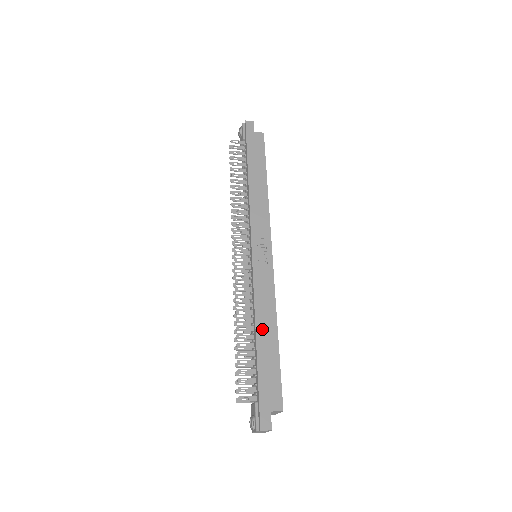
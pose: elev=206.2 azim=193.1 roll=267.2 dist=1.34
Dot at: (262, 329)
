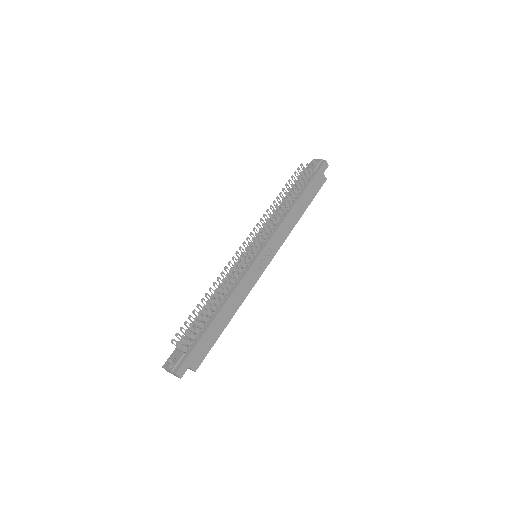
Dot at: (225, 310)
